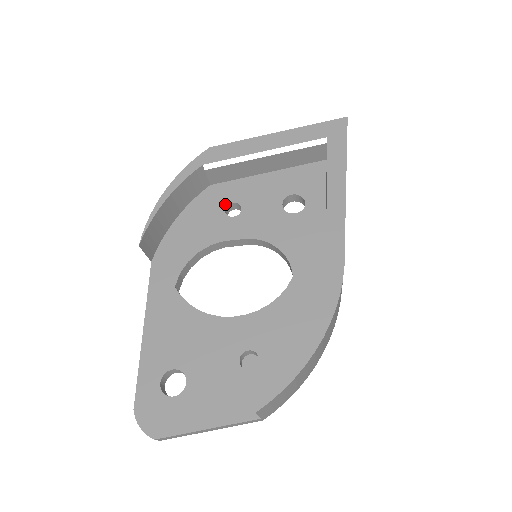
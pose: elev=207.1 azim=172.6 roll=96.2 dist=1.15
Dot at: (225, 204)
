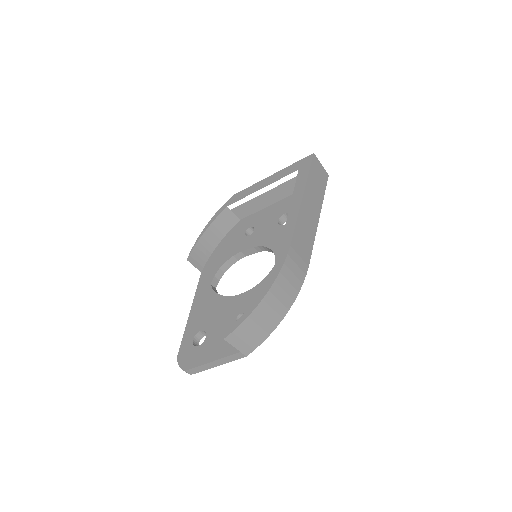
Dot at: (246, 229)
